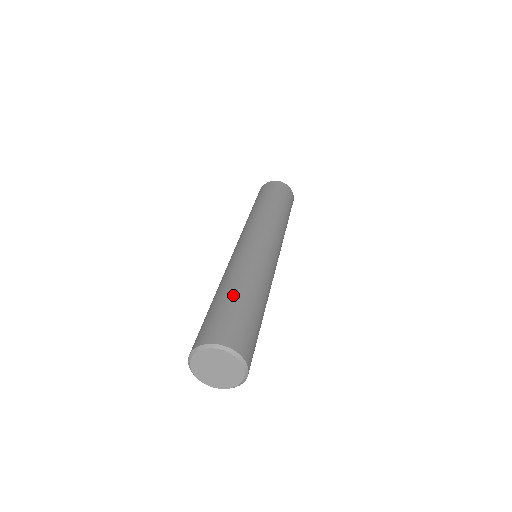
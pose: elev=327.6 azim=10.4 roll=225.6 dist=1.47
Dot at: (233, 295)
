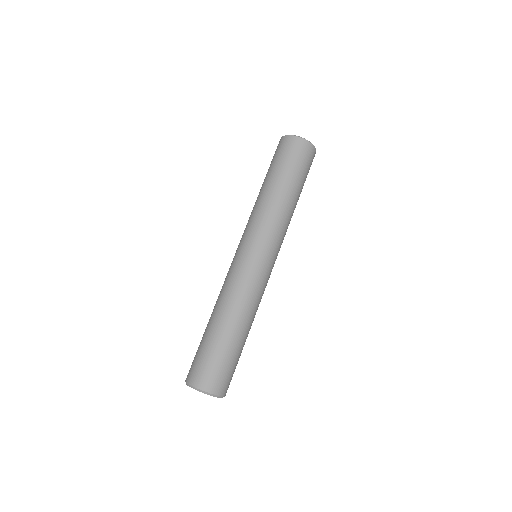
Dot at: (227, 339)
